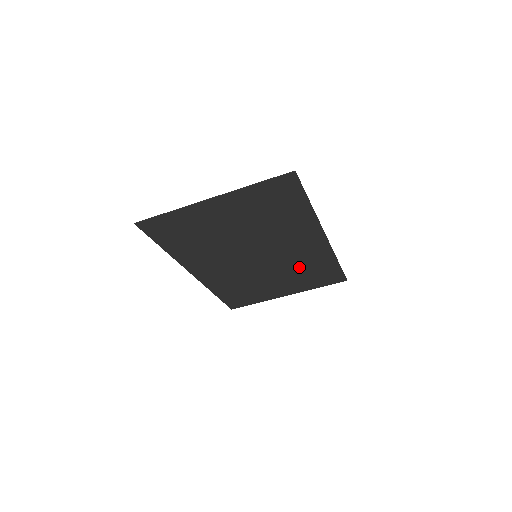
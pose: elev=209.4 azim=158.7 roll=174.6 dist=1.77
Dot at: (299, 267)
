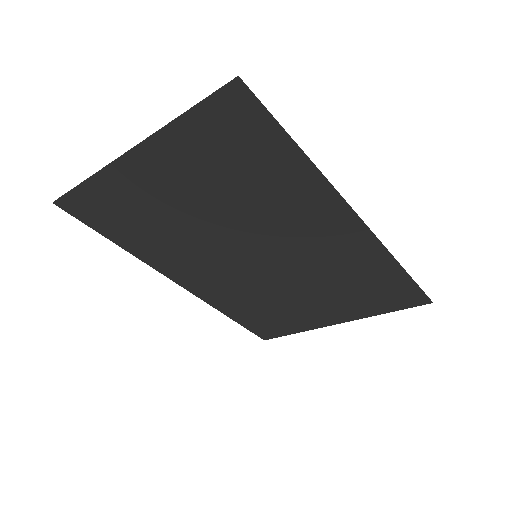
Dot at: (336, 276)
